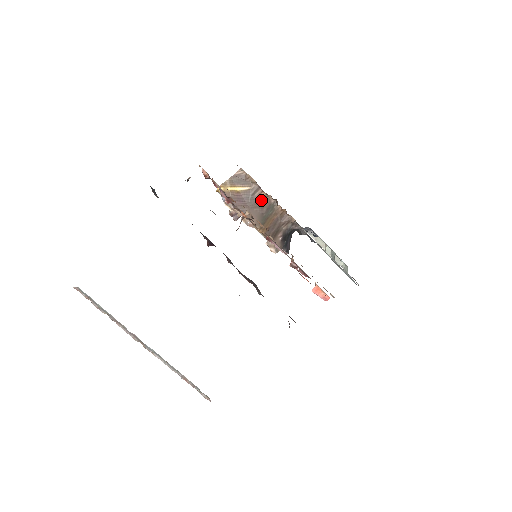
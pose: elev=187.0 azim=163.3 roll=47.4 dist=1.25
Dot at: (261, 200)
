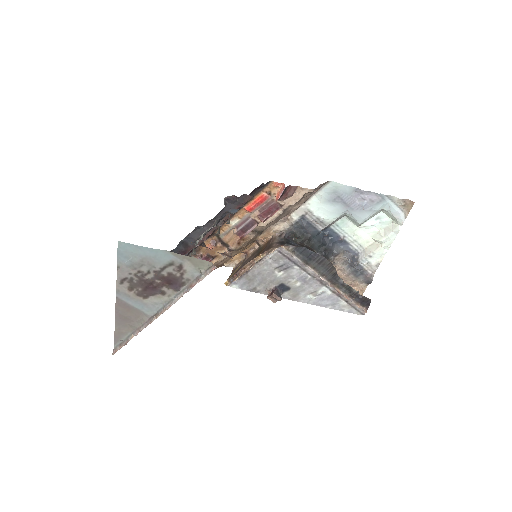
Dot at: (251, 256)
